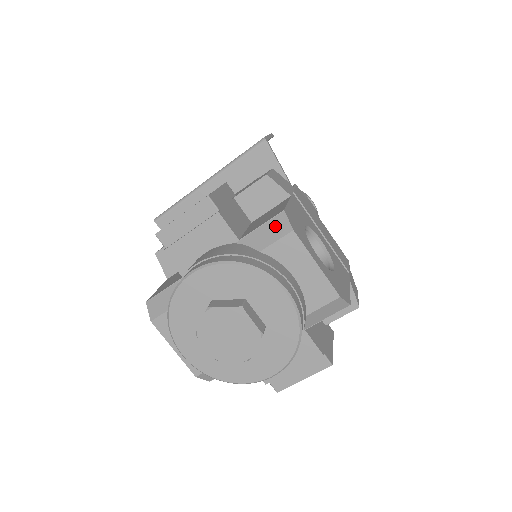
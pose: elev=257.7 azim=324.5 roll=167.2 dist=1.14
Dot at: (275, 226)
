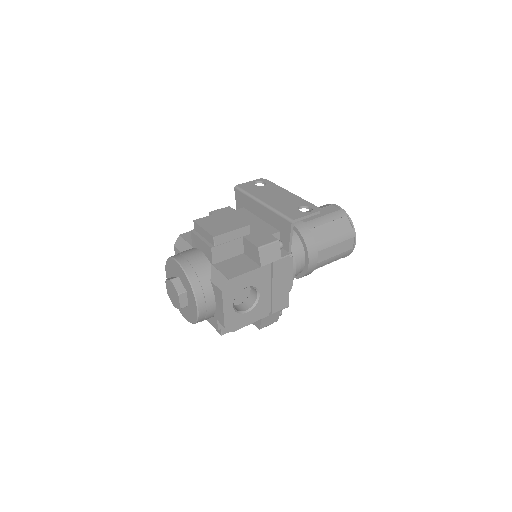
Dot at: (222, 280)
